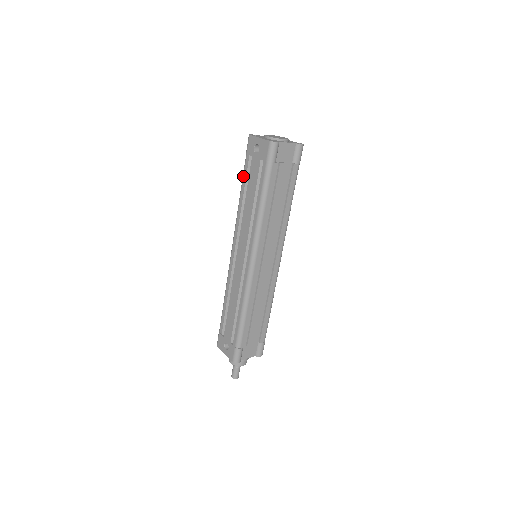
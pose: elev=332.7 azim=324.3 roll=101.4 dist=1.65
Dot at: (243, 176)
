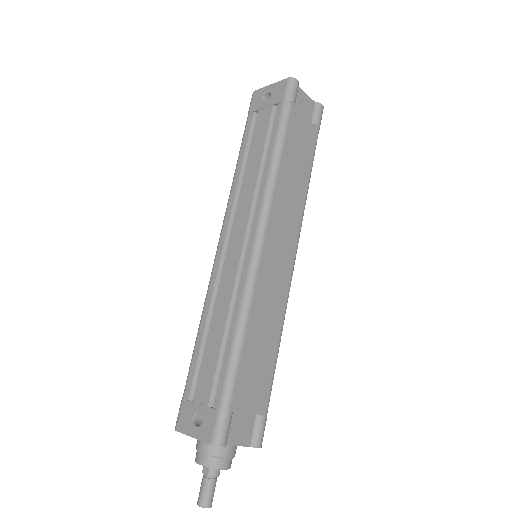
Dot at: (243, 139)
